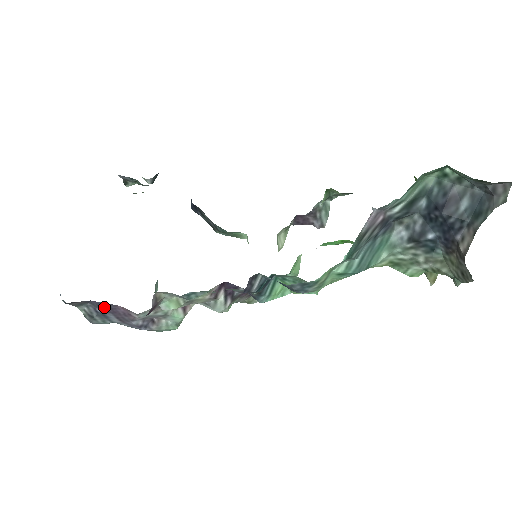
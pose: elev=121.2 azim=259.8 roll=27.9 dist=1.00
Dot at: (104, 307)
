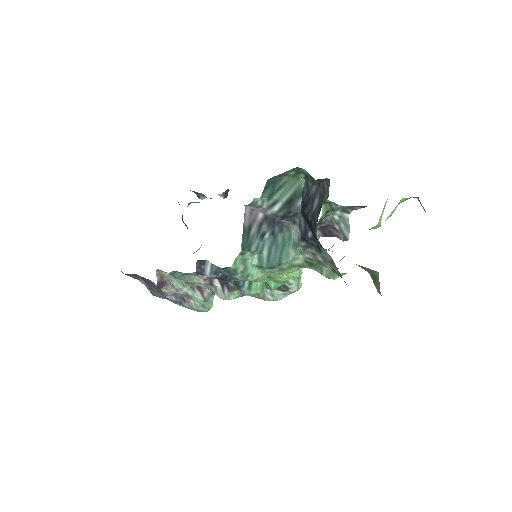
Dot at: (146, 281)
